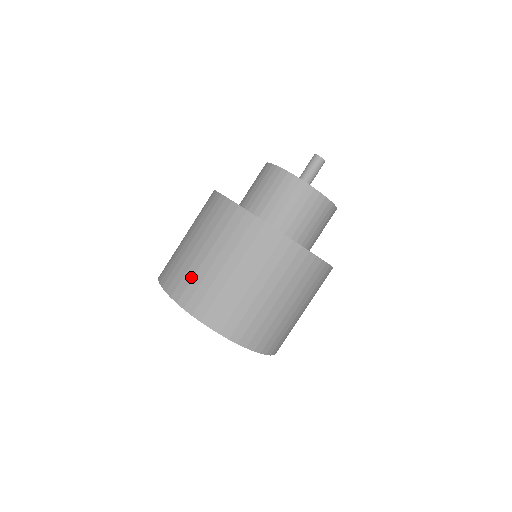
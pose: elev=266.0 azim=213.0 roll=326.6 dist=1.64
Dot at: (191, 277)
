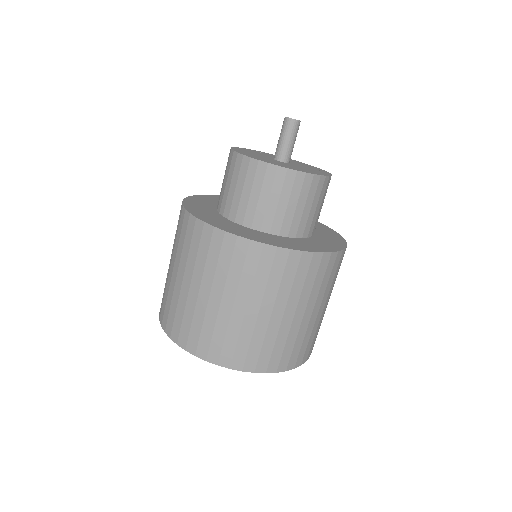
Dot at: (190, 320)
